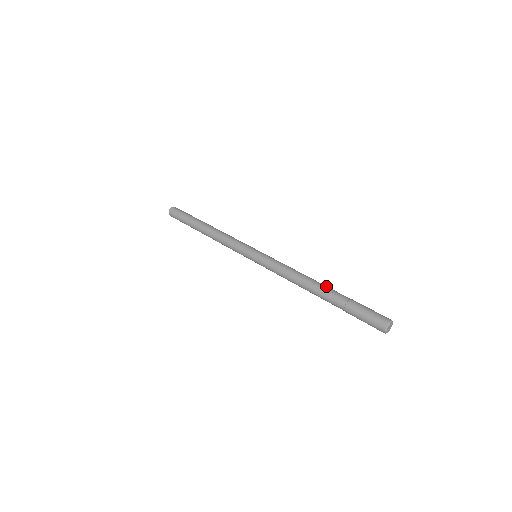
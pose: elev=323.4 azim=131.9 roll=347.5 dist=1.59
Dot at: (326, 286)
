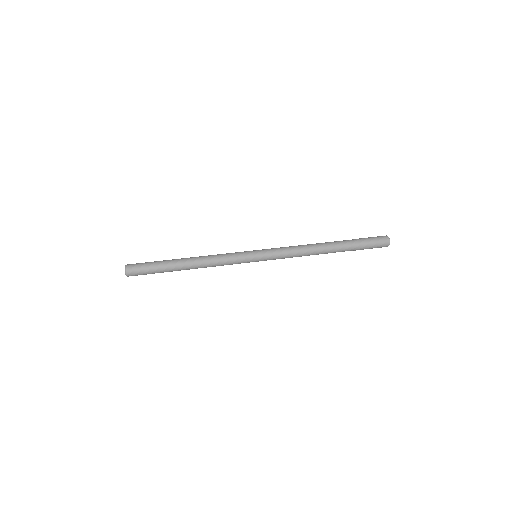
Dot at: (332, 242)
